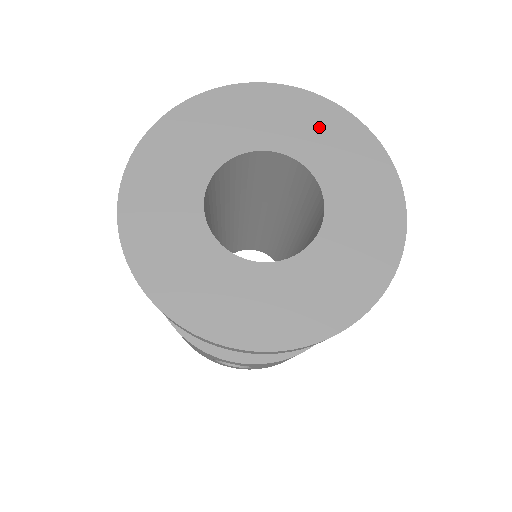
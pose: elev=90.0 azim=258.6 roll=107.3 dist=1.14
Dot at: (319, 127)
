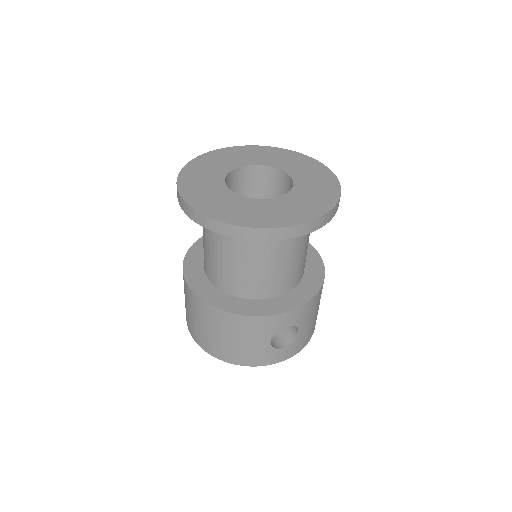
Dot at: (255, 153)
